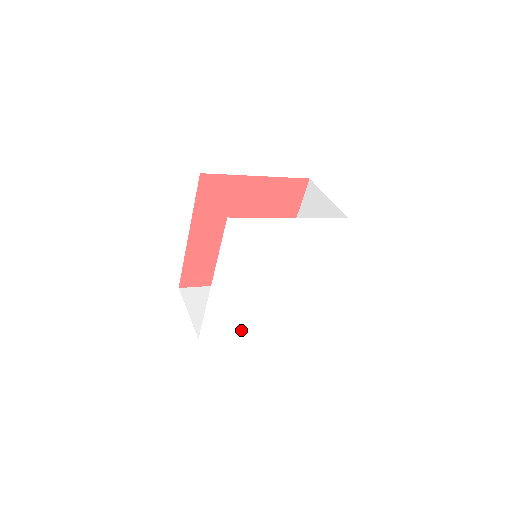
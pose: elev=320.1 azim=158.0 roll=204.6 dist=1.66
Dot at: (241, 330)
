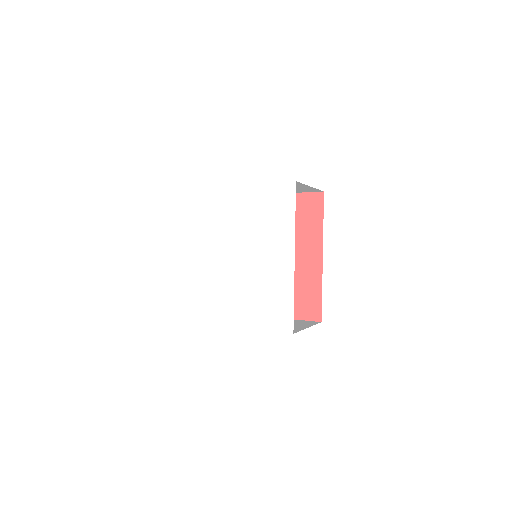
Dot at: (223, 321)
